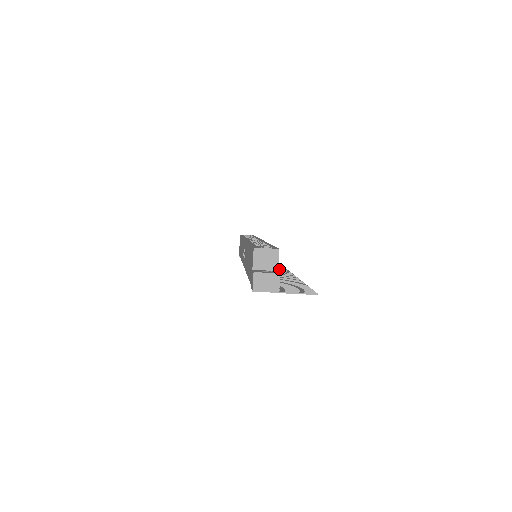
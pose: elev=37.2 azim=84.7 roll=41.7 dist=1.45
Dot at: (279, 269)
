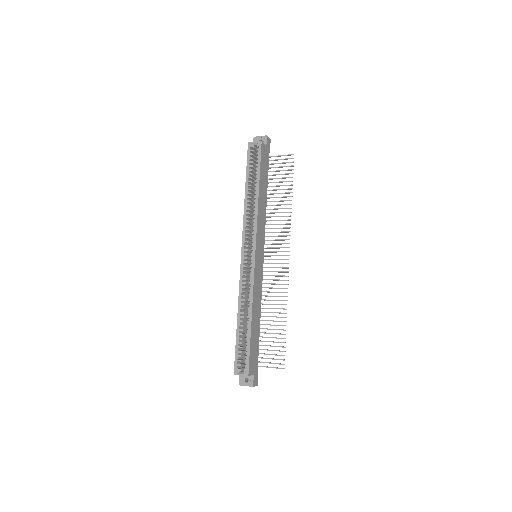
Dot at: (282, 239)
